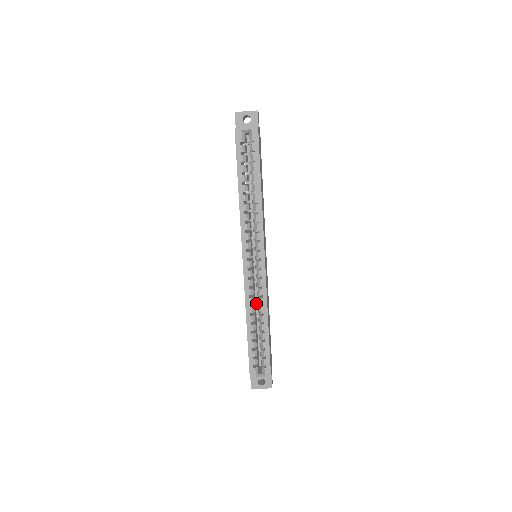
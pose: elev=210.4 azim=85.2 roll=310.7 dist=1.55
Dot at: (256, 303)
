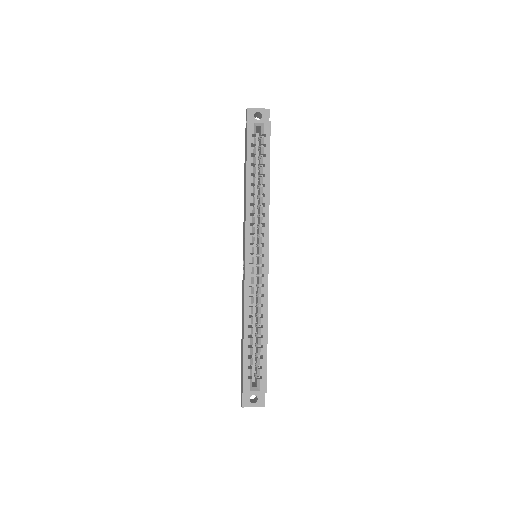
Dot at: occluded
